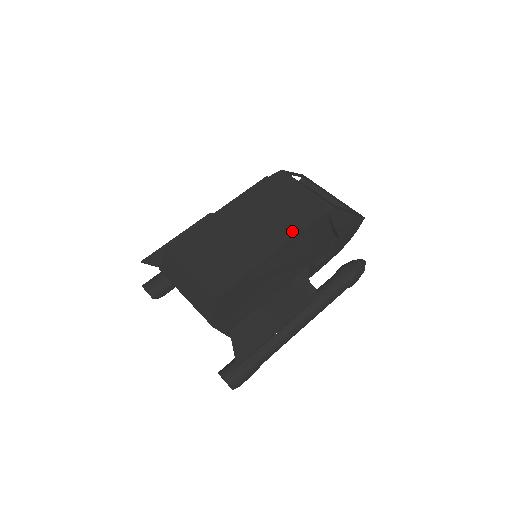
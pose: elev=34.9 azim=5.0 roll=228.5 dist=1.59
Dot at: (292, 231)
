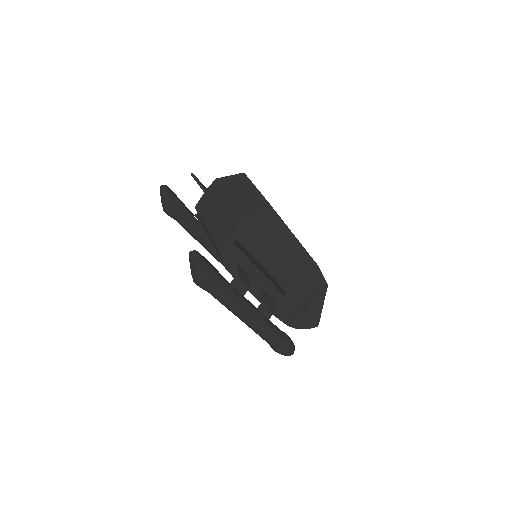
Dot at: occluded
